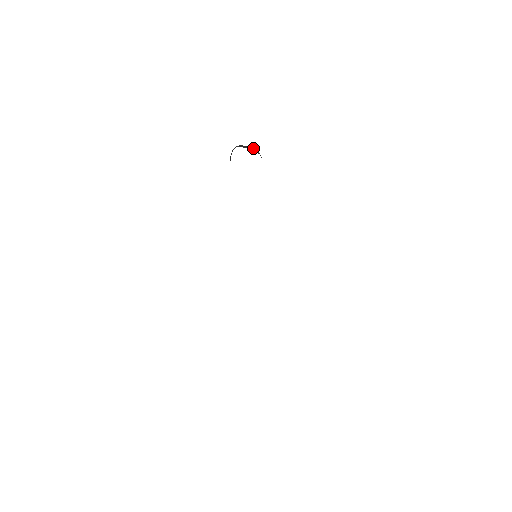
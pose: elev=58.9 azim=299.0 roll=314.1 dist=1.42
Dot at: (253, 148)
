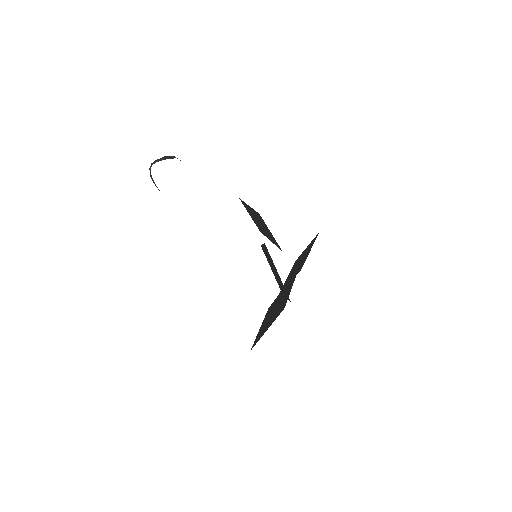
Dot at: (167, 156)
